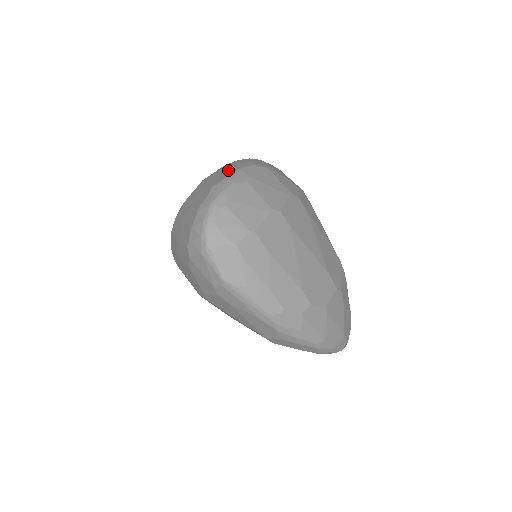
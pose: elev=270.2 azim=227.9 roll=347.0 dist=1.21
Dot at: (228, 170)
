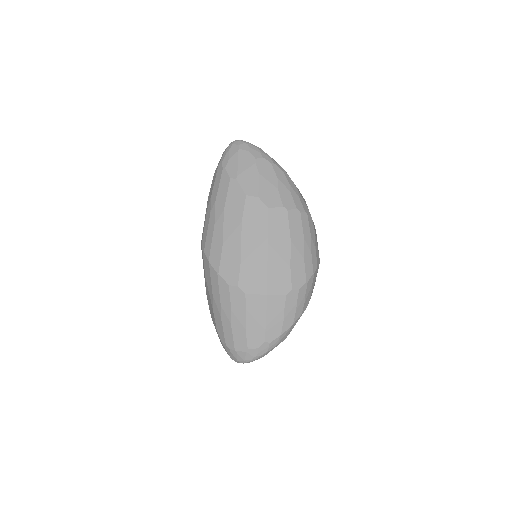
Dot at: (284, 322)
